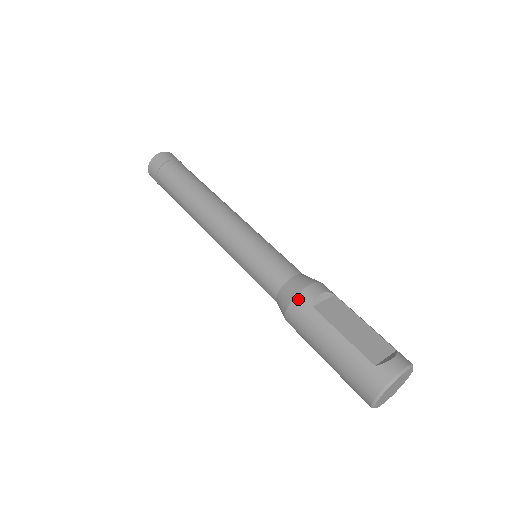
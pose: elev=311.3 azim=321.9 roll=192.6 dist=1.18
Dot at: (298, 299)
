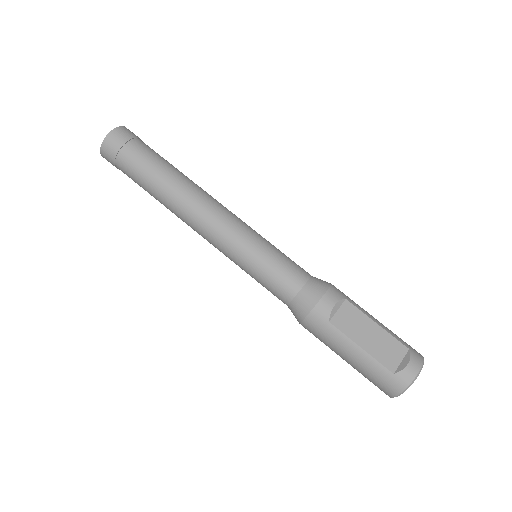
Dot at: (313, 315)
